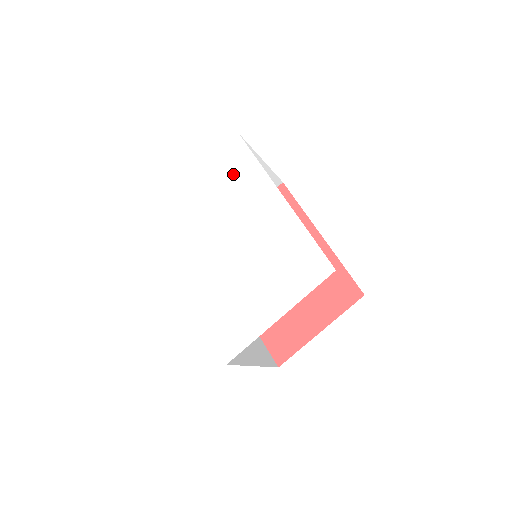
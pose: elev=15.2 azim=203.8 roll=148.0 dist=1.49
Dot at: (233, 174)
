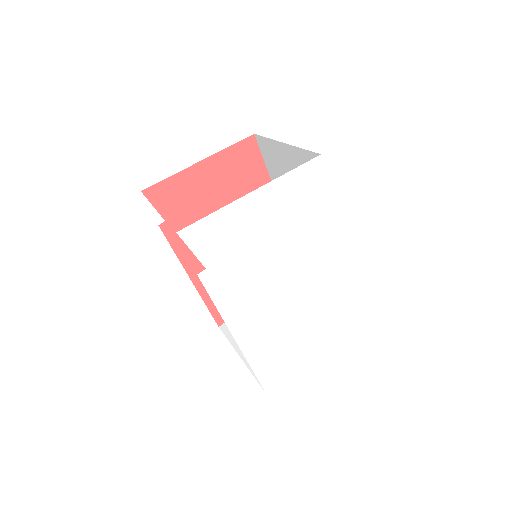
Dot at: (305, 208)
